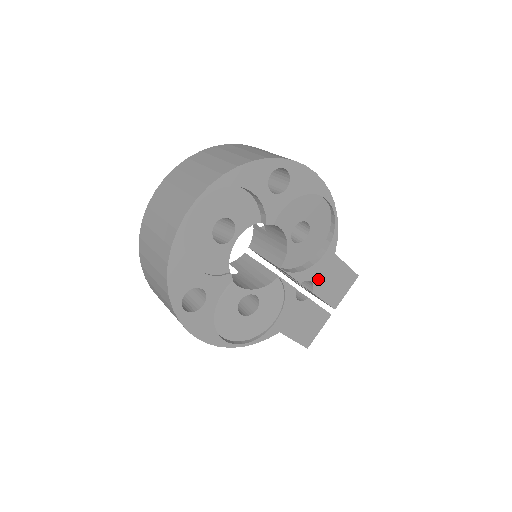
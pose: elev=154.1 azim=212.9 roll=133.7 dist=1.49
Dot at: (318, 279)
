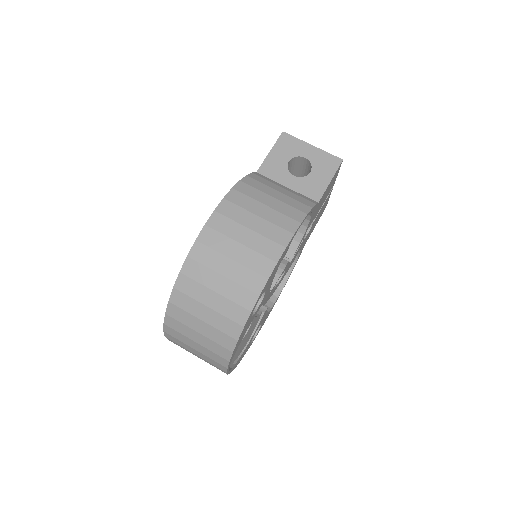
Dot at: (314, 216)
